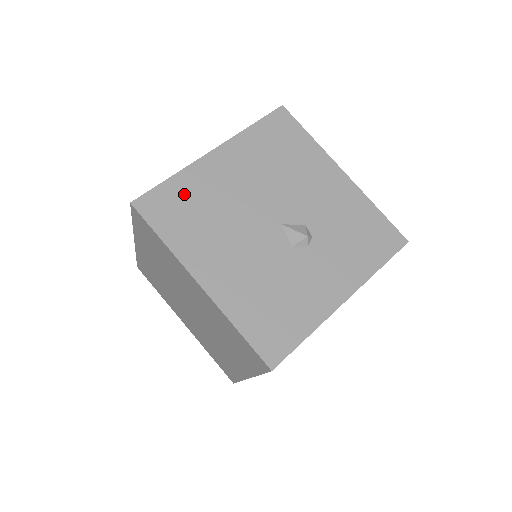
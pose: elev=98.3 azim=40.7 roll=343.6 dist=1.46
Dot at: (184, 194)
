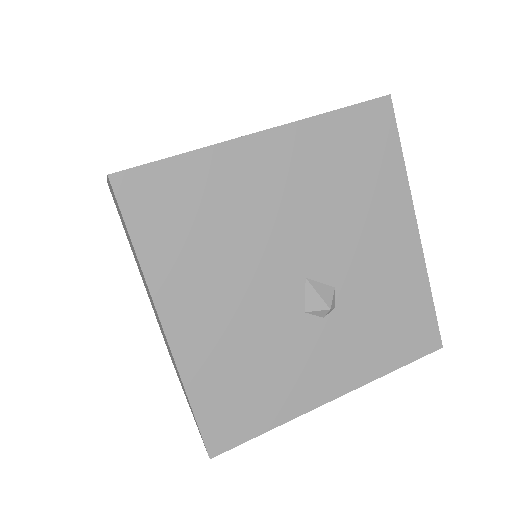
Dot at: (193, 188)
